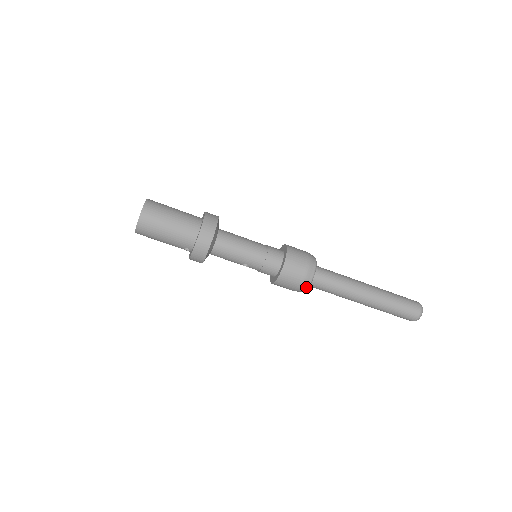
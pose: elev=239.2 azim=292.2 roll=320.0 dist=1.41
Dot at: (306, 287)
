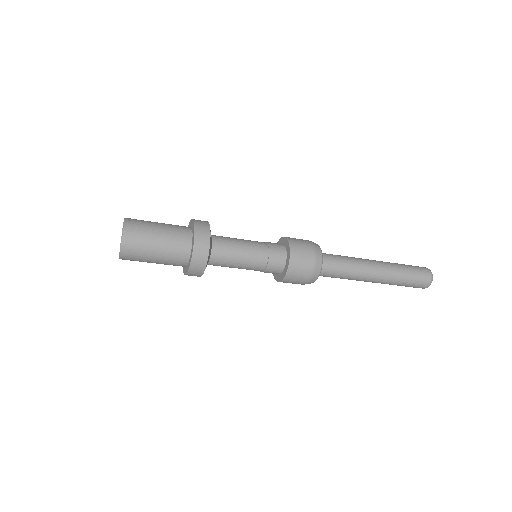
Dot at: occluded
